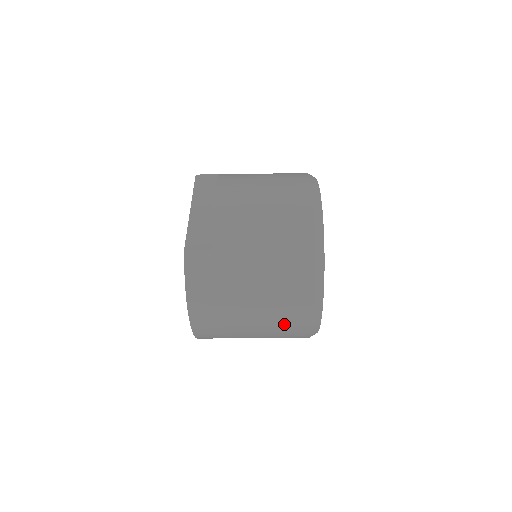
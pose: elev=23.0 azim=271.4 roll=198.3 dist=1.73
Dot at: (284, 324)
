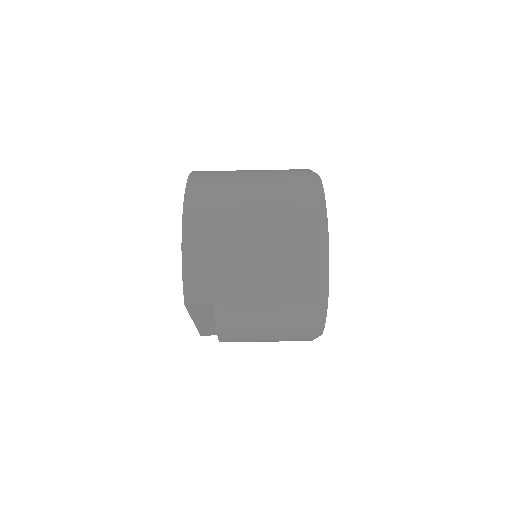
Dot at: (286, 212)
